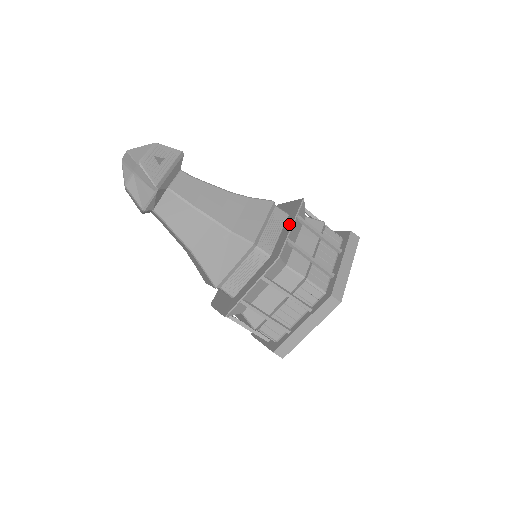
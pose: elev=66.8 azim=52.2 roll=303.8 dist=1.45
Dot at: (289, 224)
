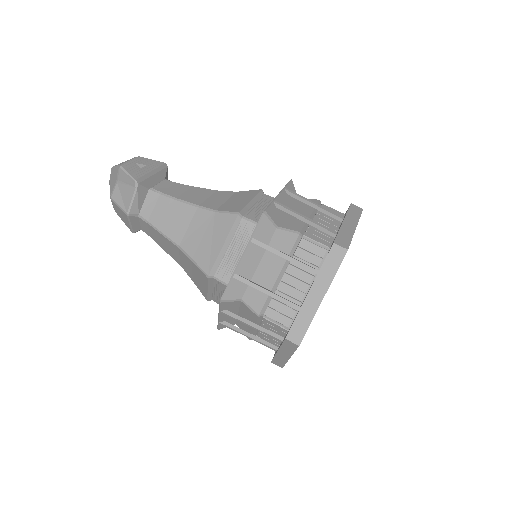
Dot at: occluded
